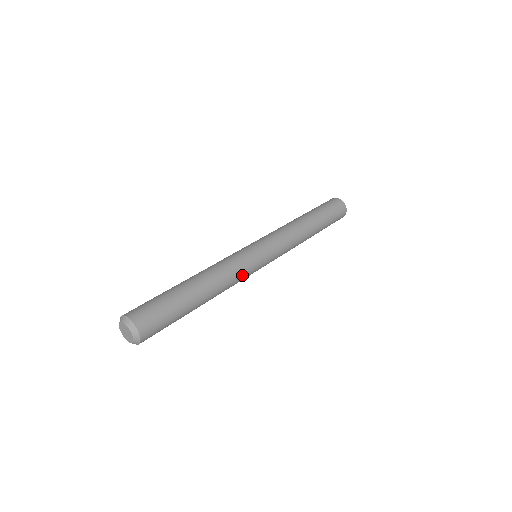
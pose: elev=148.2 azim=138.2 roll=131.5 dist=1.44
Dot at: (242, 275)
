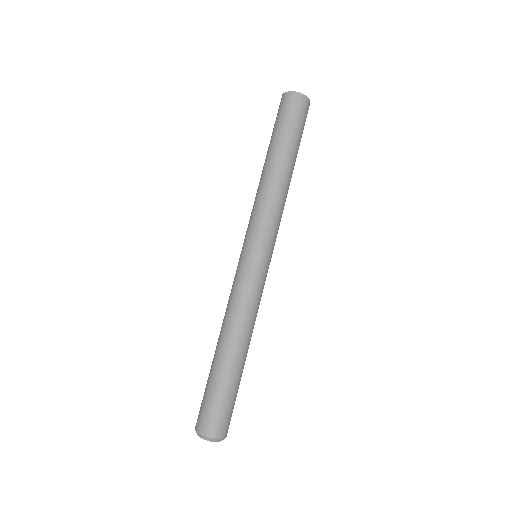
Dot at: occluded
